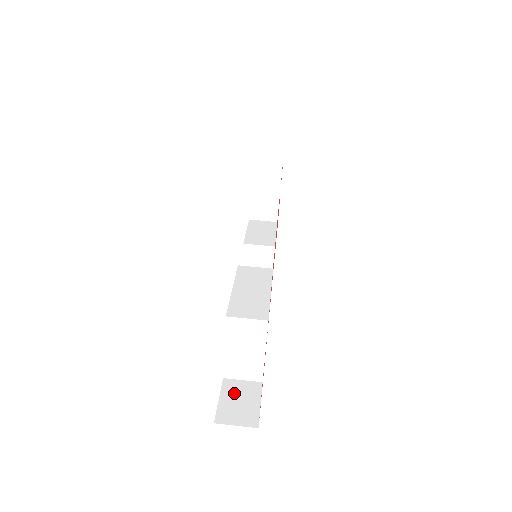
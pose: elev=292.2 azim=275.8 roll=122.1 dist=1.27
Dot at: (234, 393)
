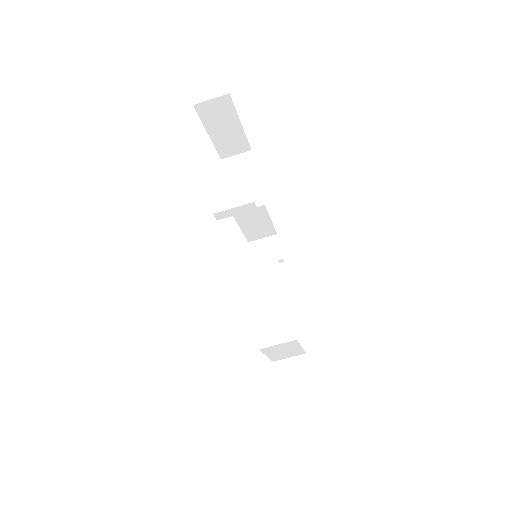
Dot at: (288, 375)
